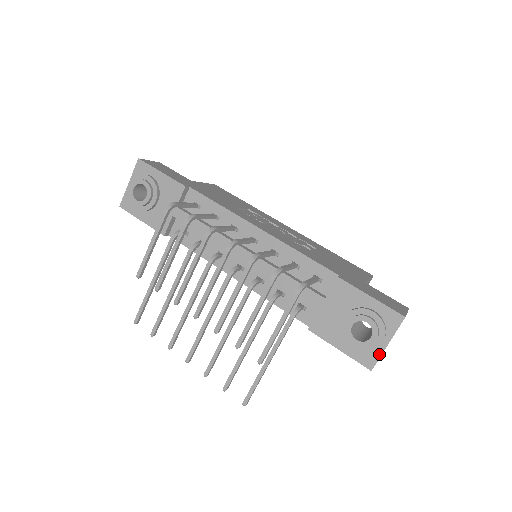
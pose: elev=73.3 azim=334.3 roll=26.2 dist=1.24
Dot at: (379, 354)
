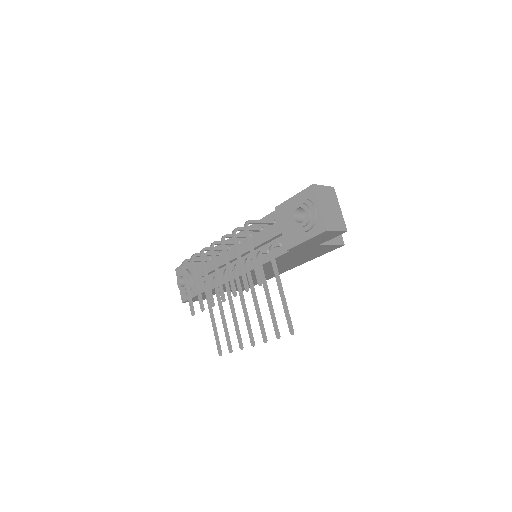
Dot at: (321, 217)
